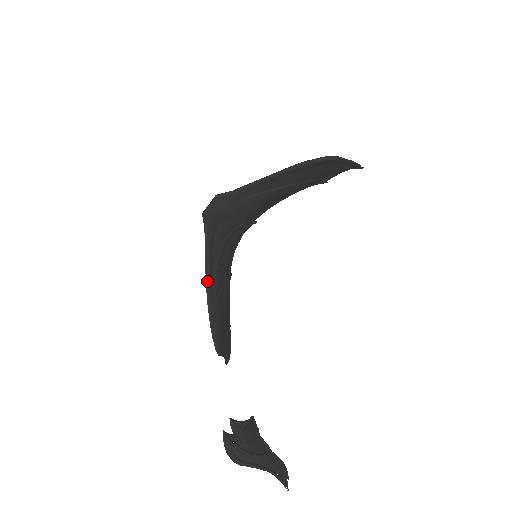
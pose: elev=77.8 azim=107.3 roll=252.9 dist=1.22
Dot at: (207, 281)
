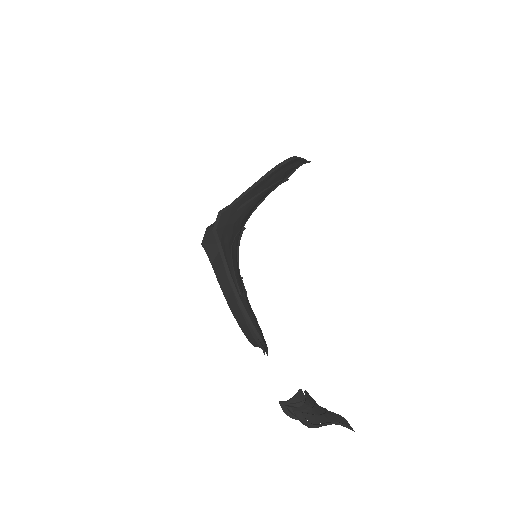
Dot at: (234, 288)
